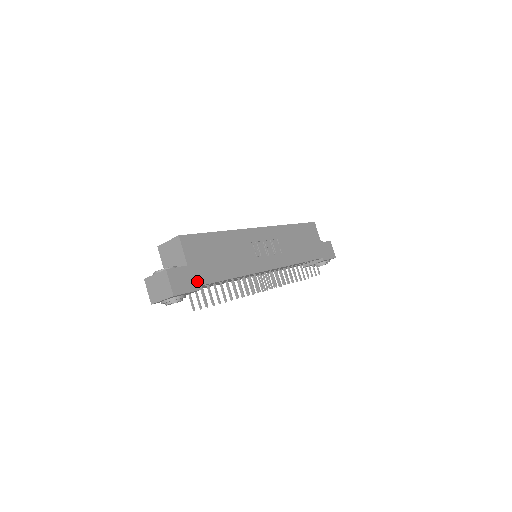
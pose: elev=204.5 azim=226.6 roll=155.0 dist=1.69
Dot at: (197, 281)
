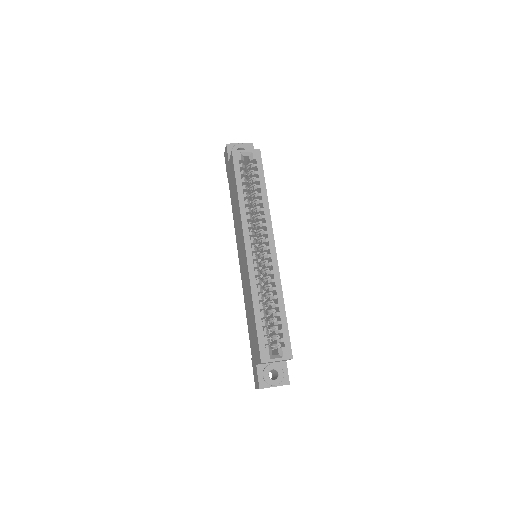
Dot at: occluded
